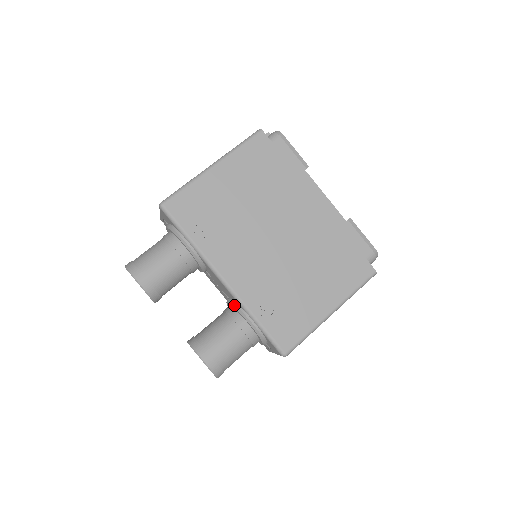
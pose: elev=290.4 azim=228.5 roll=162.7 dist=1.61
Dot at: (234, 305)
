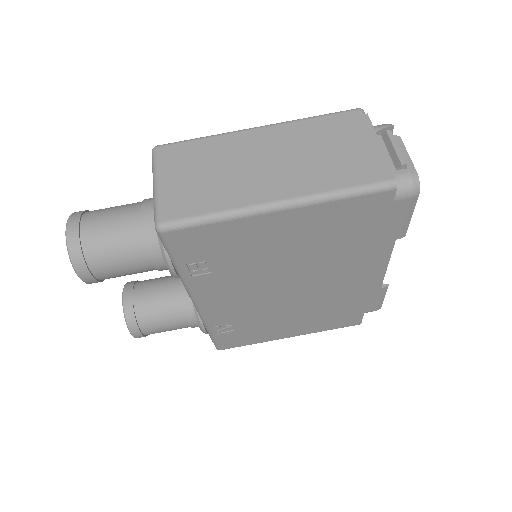
Dot at: occluded
